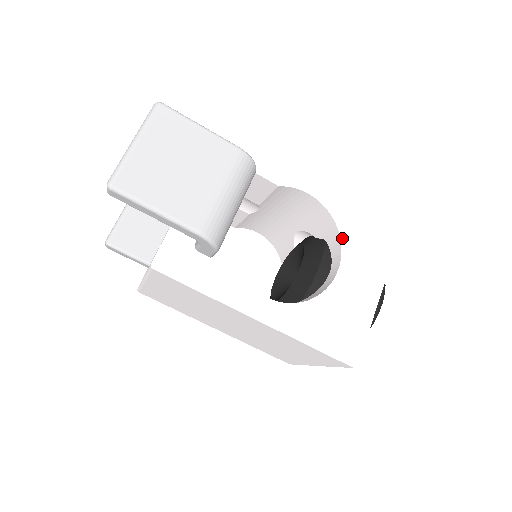
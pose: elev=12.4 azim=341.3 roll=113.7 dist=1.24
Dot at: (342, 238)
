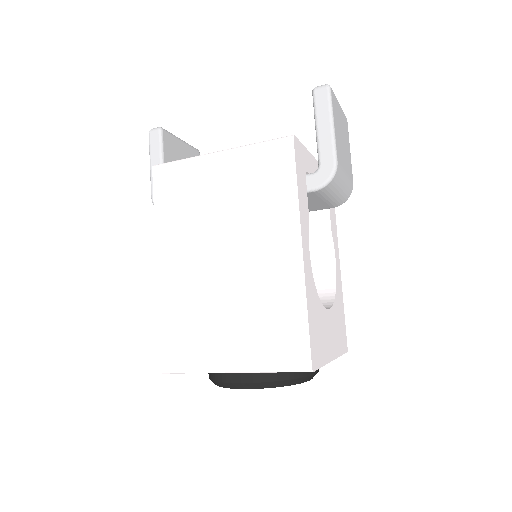
Dot at: (335, 301)
